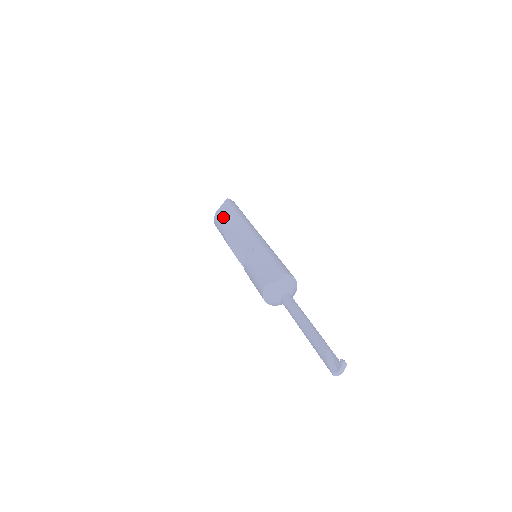
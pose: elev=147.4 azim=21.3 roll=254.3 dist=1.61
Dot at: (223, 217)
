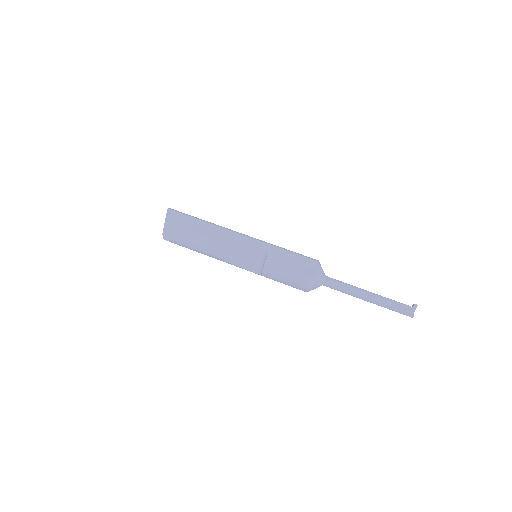
Dot at: (191, 229)
